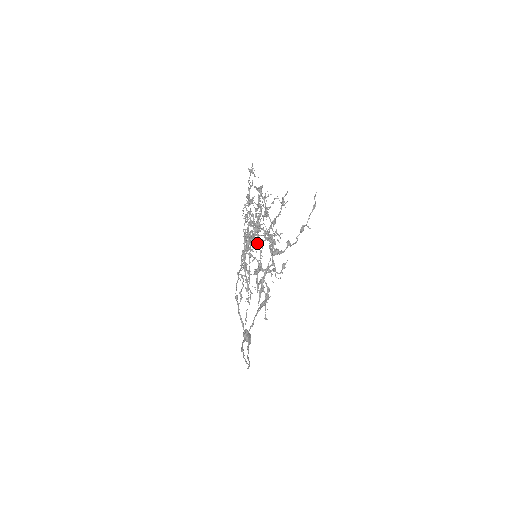
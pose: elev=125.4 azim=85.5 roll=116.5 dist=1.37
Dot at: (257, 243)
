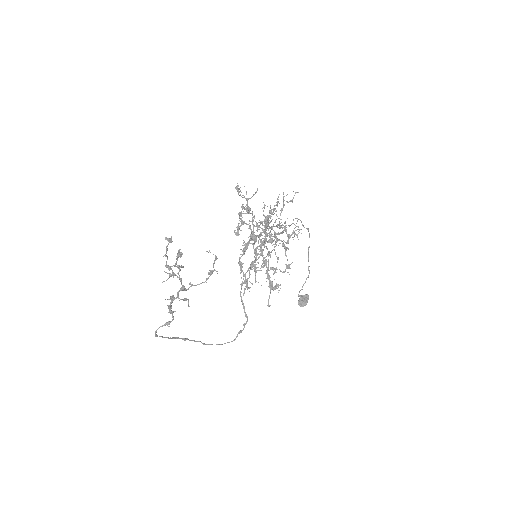
Dot at: (253, 247)
